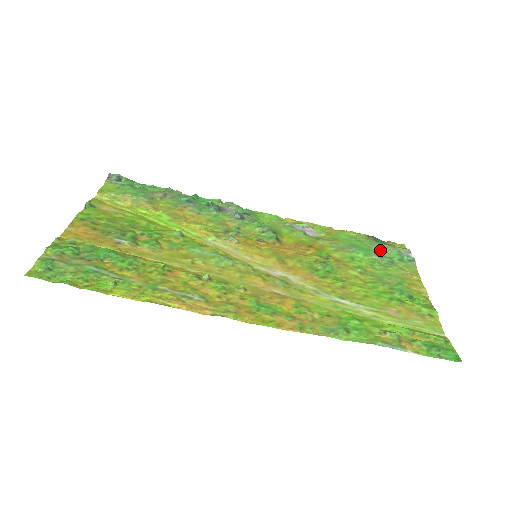
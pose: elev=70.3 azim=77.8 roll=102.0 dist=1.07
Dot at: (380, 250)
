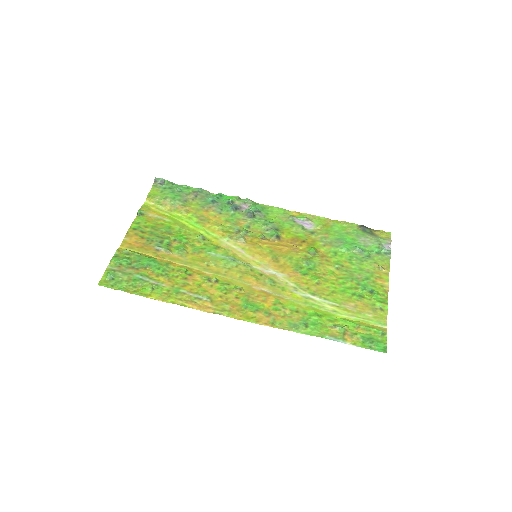
Dot at: (363, 243)
